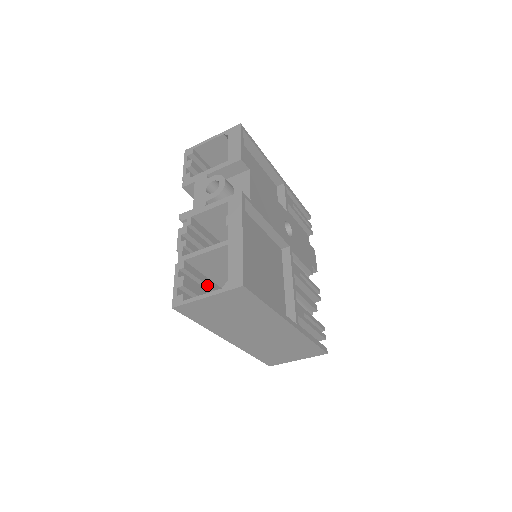
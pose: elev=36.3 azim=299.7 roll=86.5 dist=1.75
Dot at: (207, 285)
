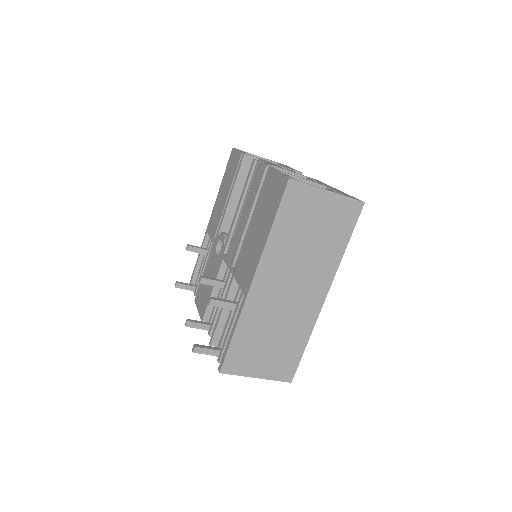
Dot at: occluded
